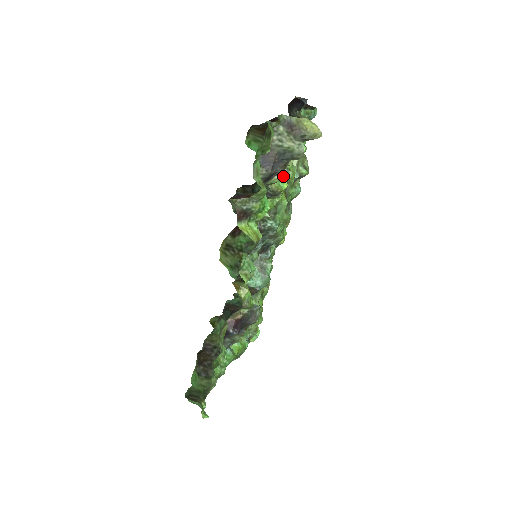
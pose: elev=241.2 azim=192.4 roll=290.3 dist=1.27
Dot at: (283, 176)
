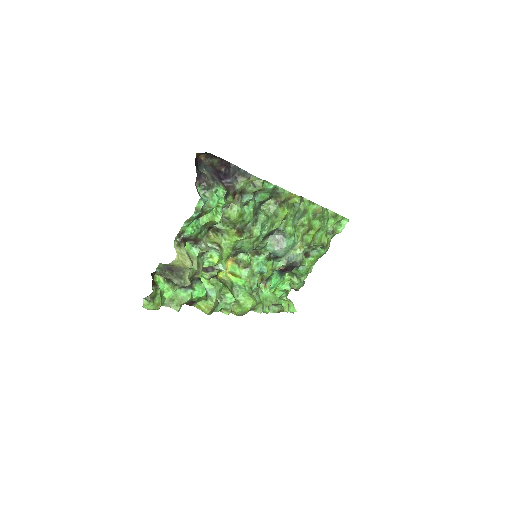
Dot at: (228, 223)
